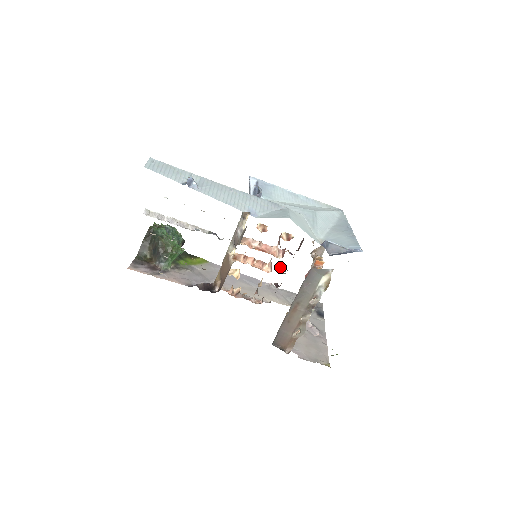
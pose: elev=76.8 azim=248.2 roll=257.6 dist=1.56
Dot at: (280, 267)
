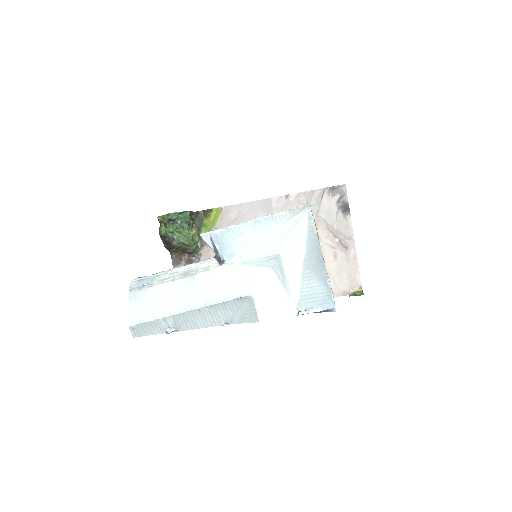
Dot at: occluded
